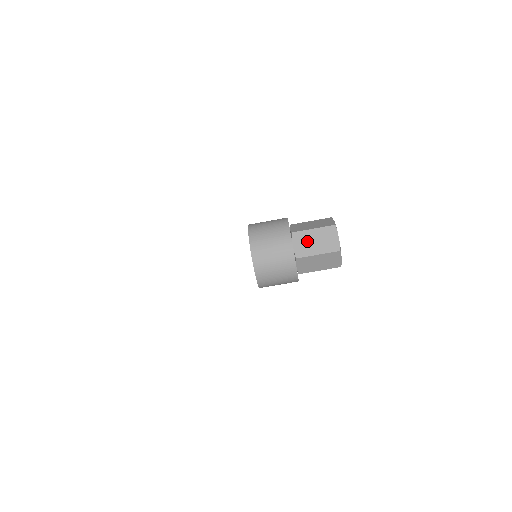
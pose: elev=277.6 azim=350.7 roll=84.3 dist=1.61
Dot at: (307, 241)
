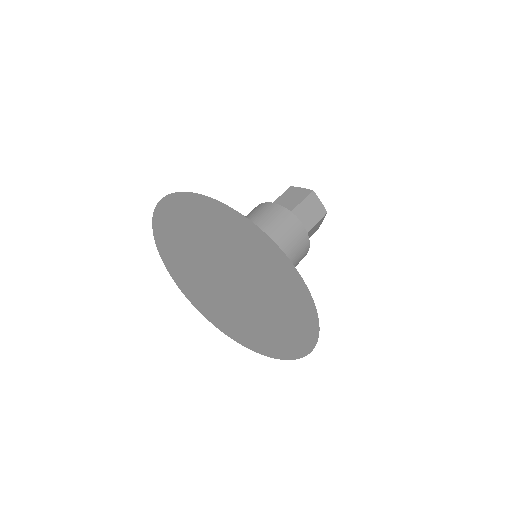
Dot at: (303, 216)
